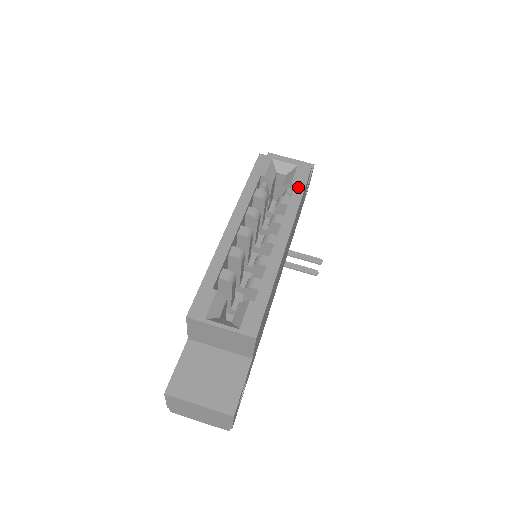
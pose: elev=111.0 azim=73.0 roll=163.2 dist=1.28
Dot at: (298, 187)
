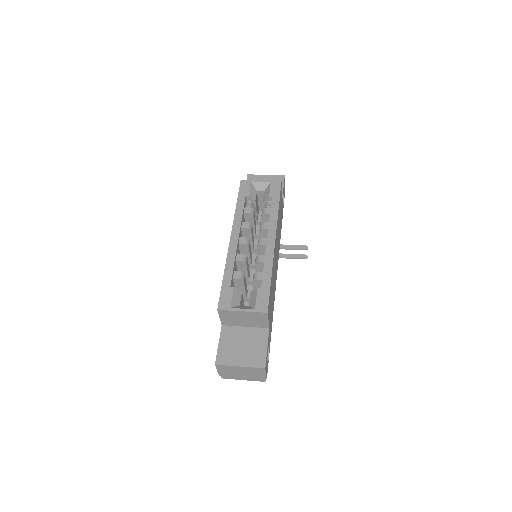
Dot at: (274, 199)
